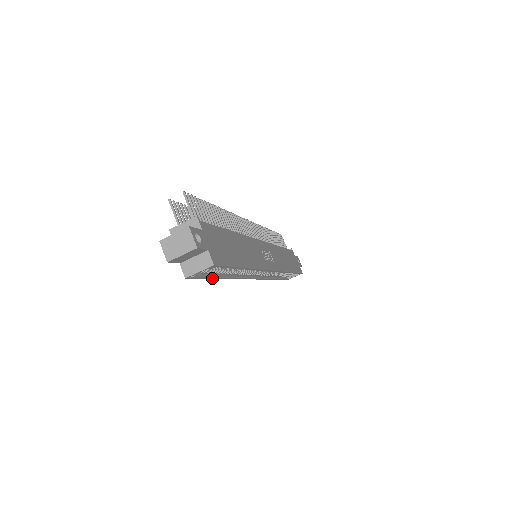
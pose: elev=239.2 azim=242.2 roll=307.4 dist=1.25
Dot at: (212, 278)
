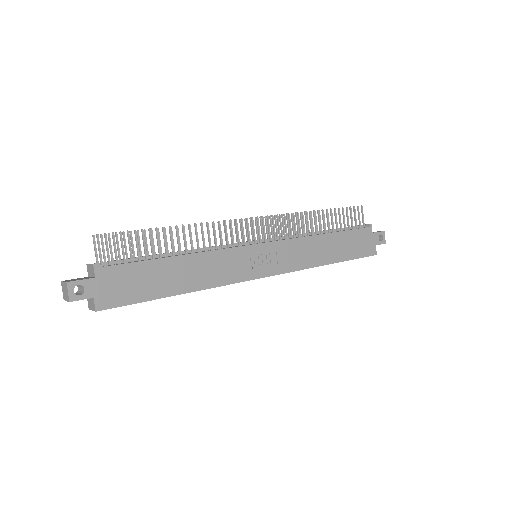
Dot at: occluded
